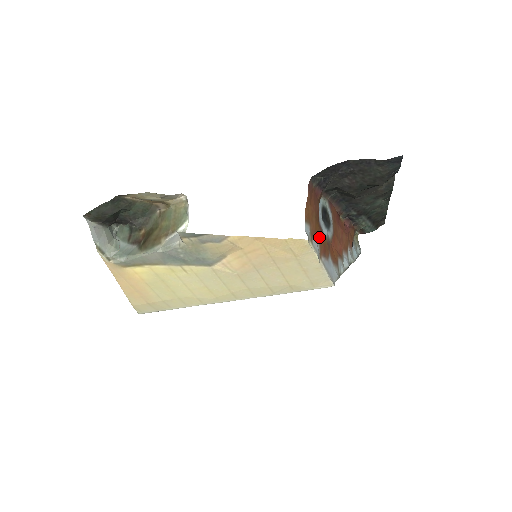
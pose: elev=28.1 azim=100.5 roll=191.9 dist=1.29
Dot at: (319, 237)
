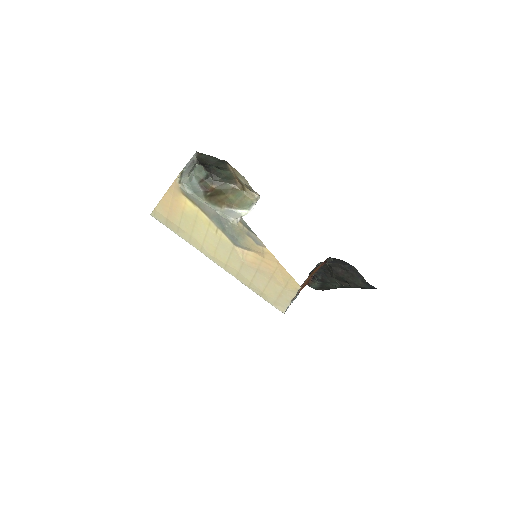
Dot at: occluded
